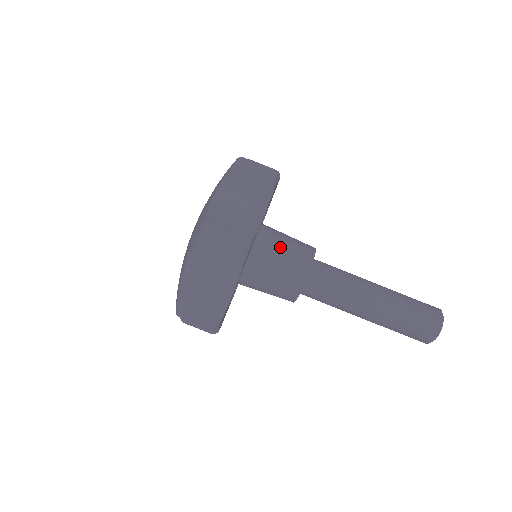
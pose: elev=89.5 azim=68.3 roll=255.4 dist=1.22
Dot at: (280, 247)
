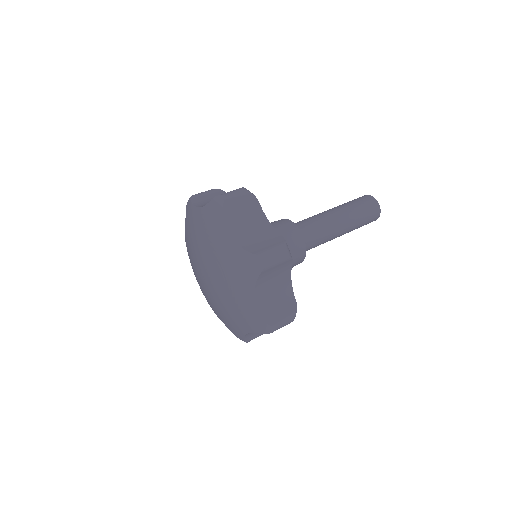
Dot at: occluded
